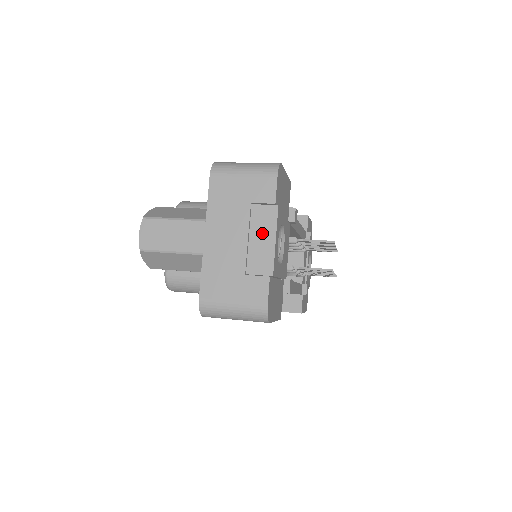
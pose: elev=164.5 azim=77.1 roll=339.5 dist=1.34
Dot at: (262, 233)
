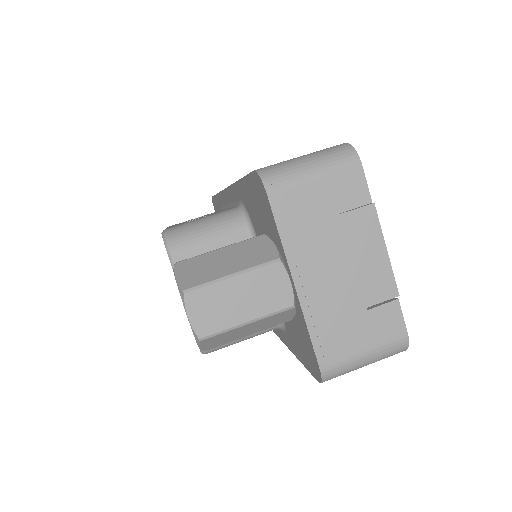
Dot at: (367, 247)
